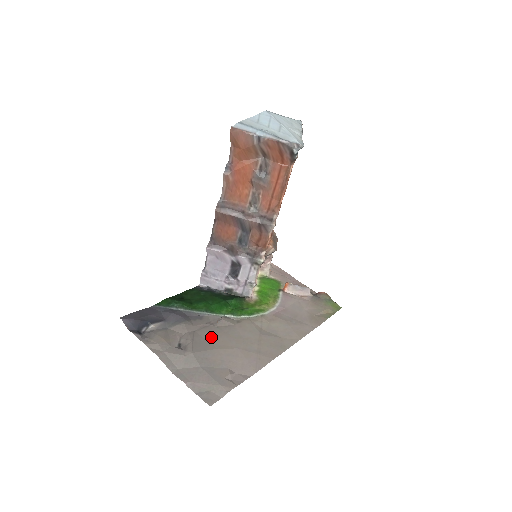
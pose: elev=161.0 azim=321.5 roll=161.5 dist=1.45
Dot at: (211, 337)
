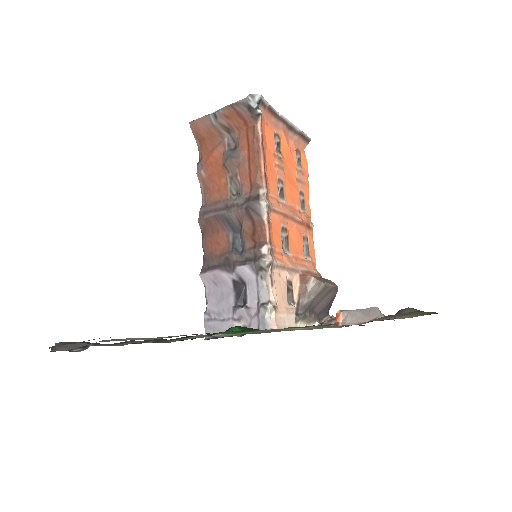
Dot at: occluded
